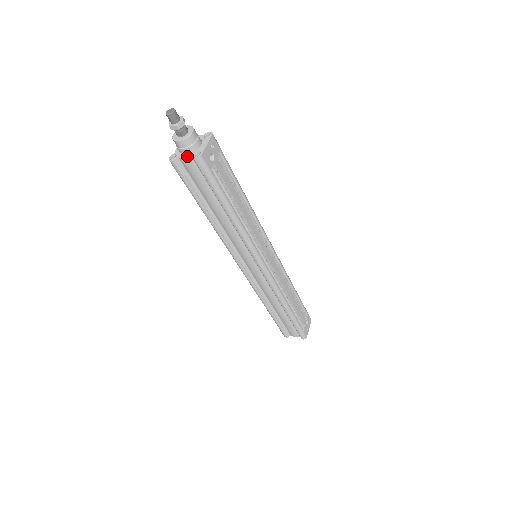
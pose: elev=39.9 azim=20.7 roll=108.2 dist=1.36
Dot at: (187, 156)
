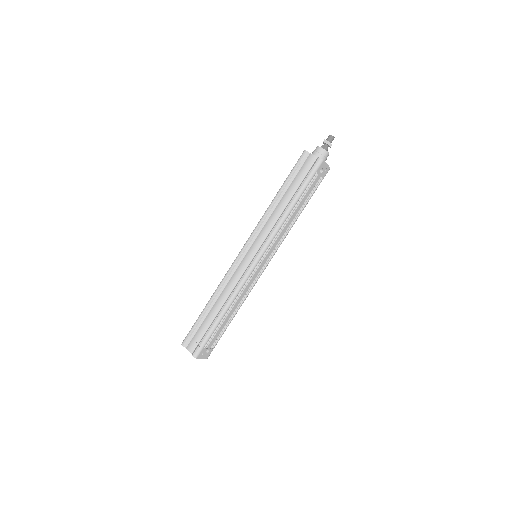
Dot at: (315, 156)
